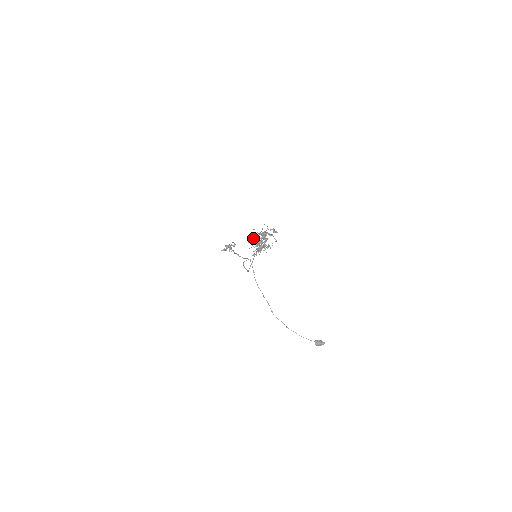
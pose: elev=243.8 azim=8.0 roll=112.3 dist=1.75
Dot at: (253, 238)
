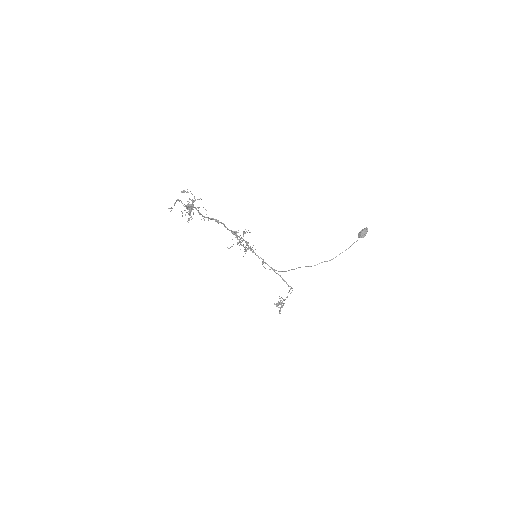
Dot at: (189, 219)
